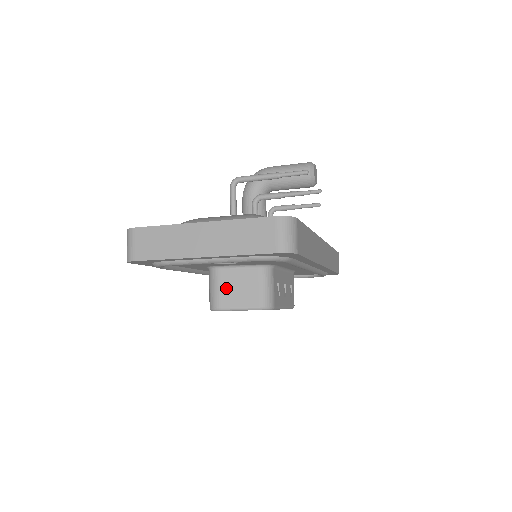
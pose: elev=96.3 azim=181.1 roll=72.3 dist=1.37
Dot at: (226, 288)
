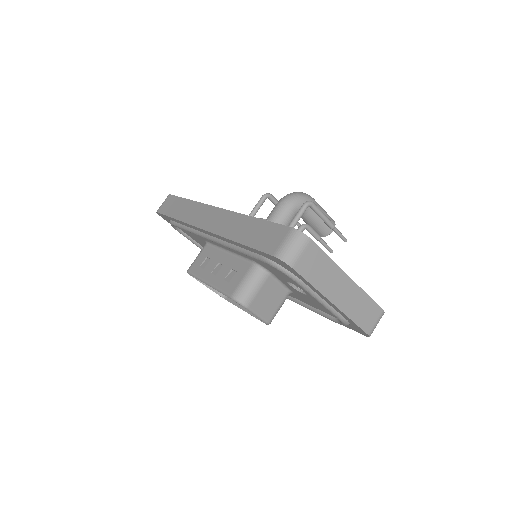
Dot at: (263, 294)
